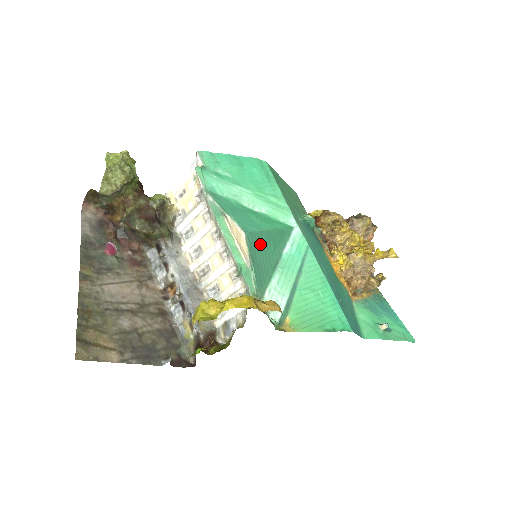
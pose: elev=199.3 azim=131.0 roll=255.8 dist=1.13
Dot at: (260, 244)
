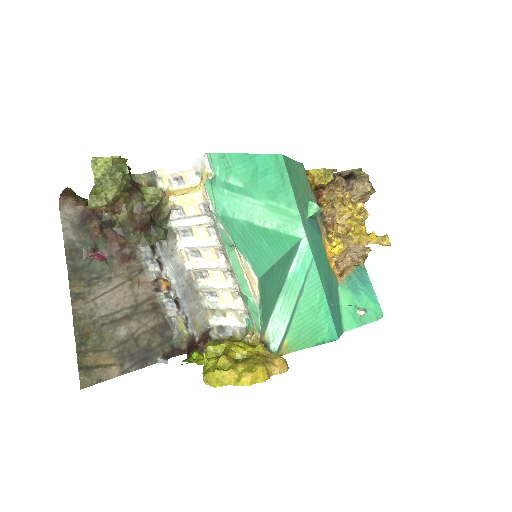
Dot at: (270, 279)
